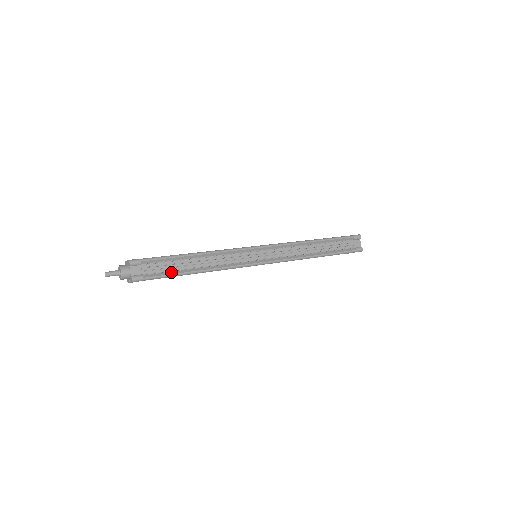
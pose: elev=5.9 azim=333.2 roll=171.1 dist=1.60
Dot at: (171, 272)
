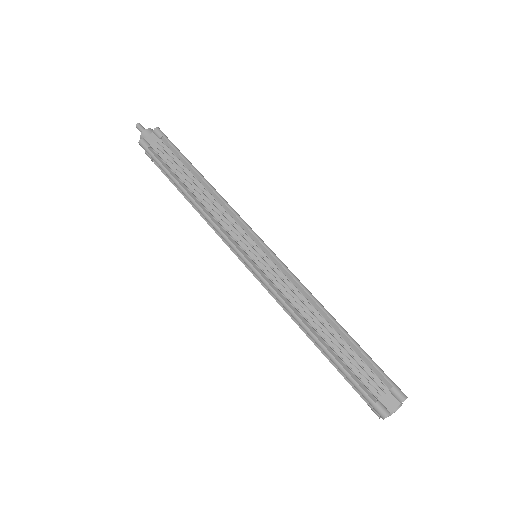
Dot at: (170, 169)
